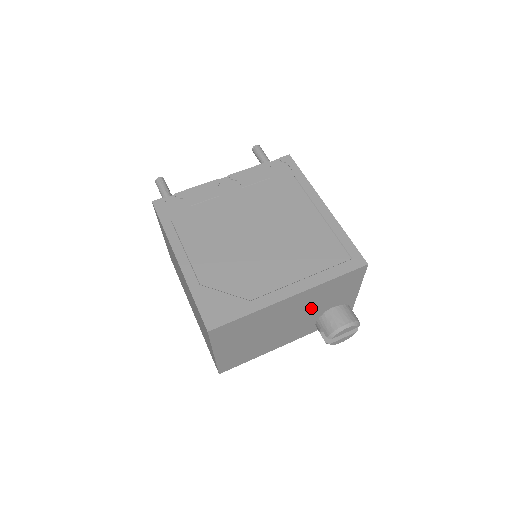
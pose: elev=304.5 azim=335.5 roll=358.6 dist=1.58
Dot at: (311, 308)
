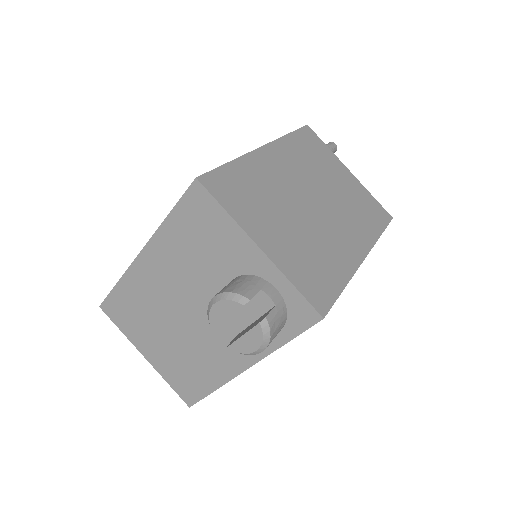
Dot at: (199, 282)
